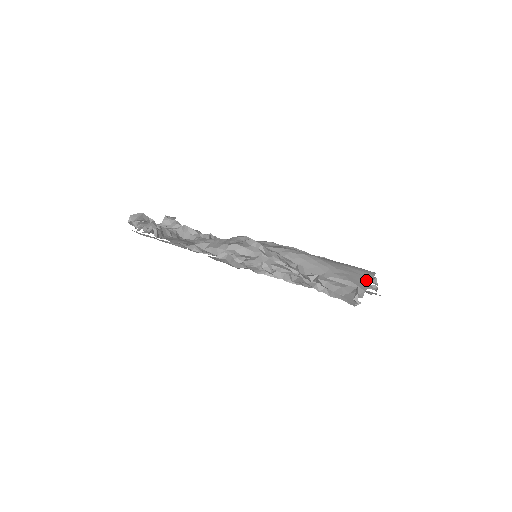
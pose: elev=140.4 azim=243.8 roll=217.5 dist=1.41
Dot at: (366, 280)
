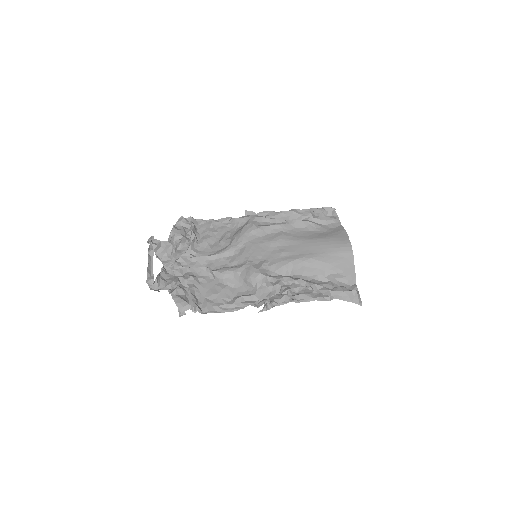
Dot at: (351, 262)
